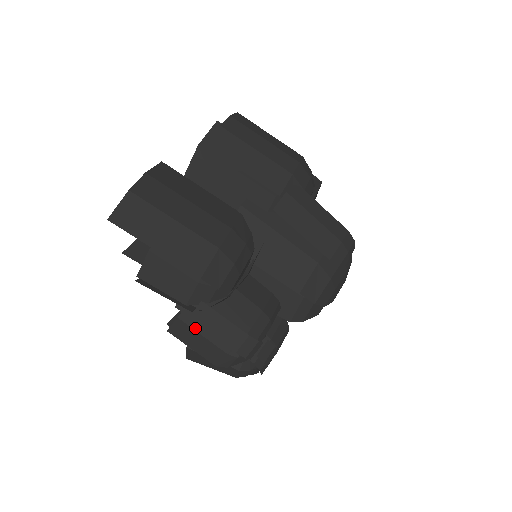
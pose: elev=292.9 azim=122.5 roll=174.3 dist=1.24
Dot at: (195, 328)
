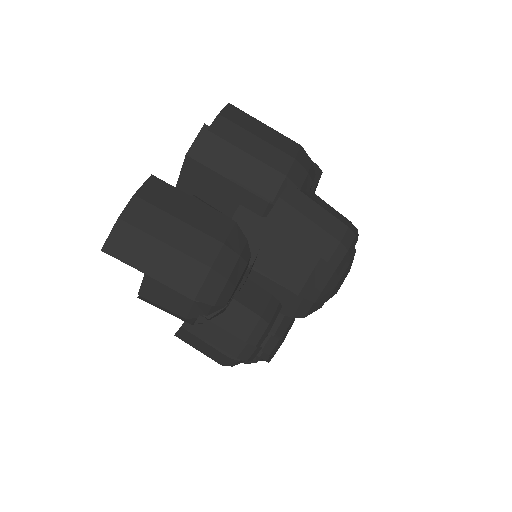
Dot at: (198, 336)
